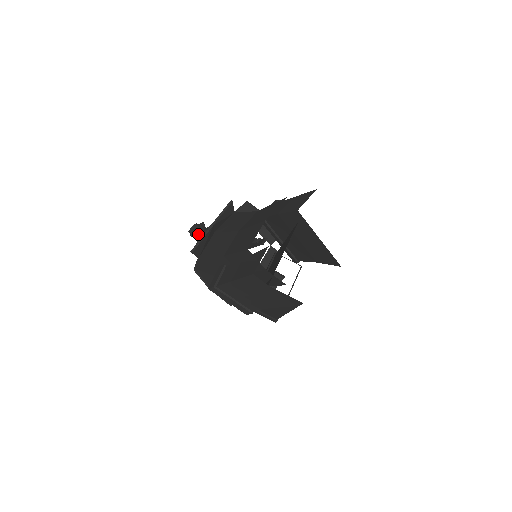
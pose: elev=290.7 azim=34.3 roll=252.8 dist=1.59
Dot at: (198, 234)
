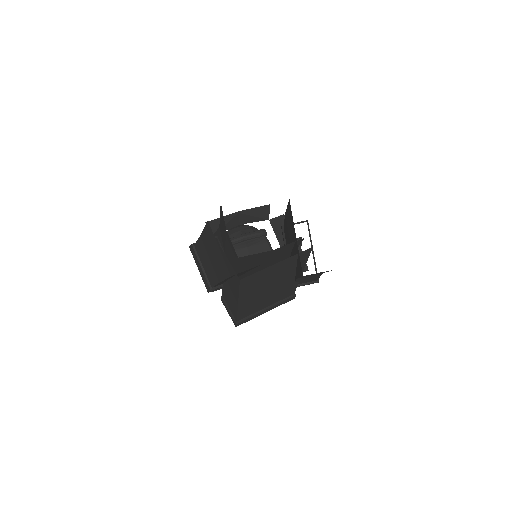
Dot at: occluded
